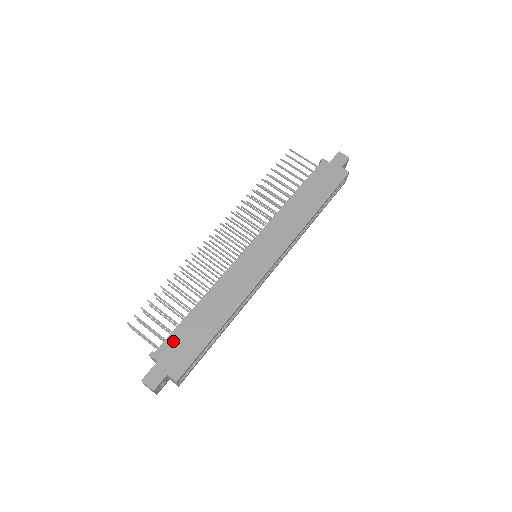
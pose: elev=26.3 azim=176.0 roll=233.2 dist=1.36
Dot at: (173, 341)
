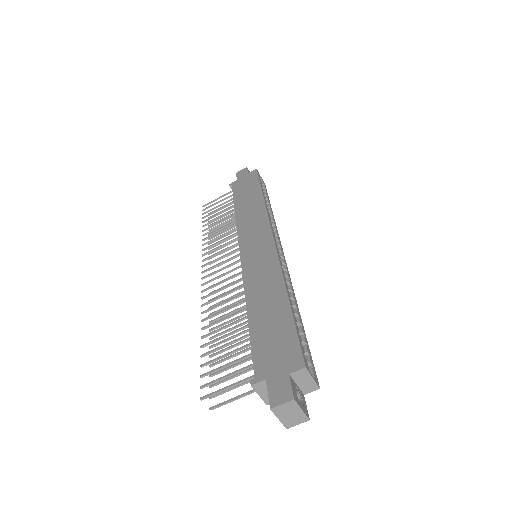
Dot at: (260, 352)
